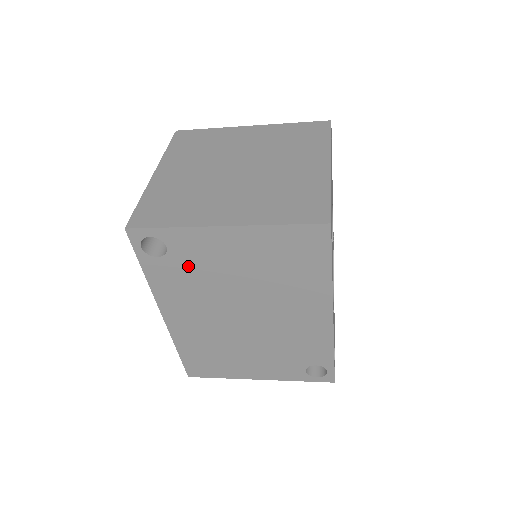
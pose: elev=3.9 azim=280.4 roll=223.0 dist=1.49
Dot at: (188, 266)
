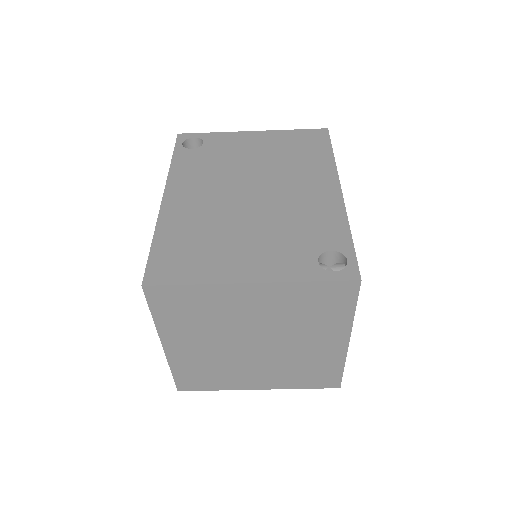
Dot at: (214, 154)
